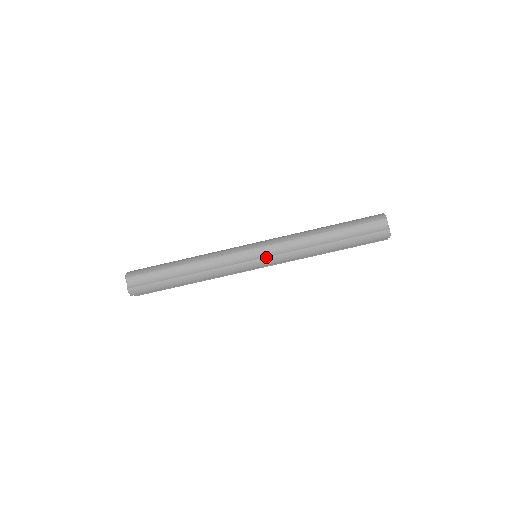
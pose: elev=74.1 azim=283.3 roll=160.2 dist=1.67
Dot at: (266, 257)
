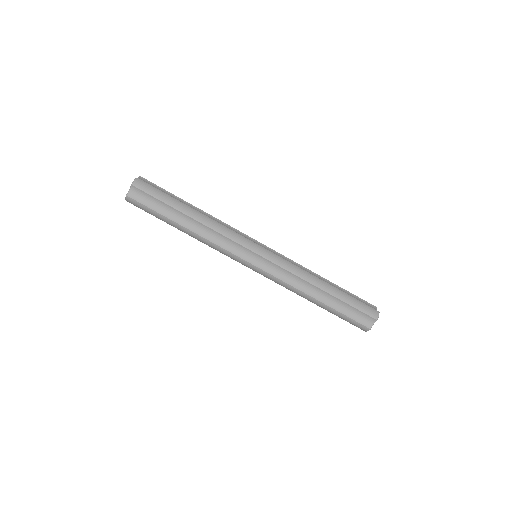
Dot at: (262, 269)
